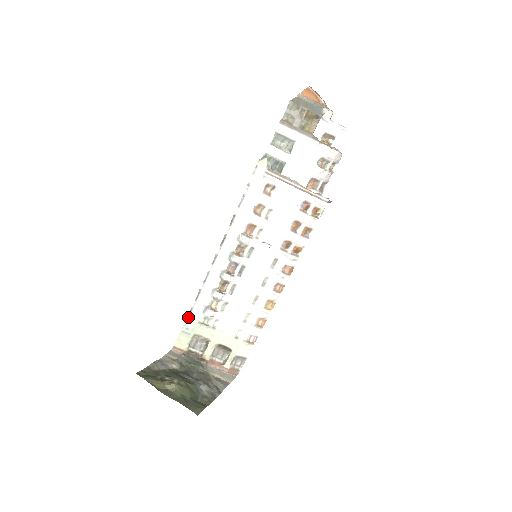
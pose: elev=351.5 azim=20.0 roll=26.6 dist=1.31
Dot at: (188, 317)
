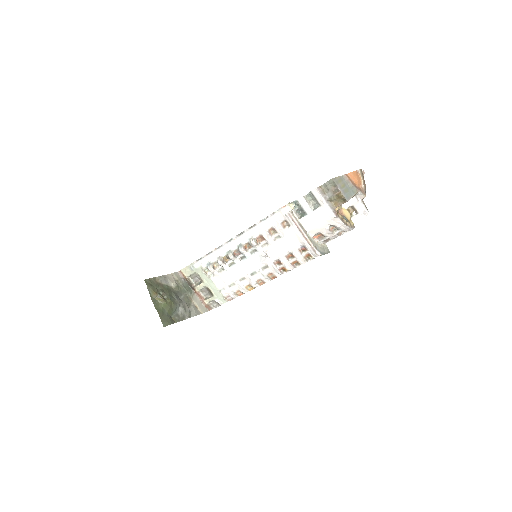
Dot at: (197, 261)
